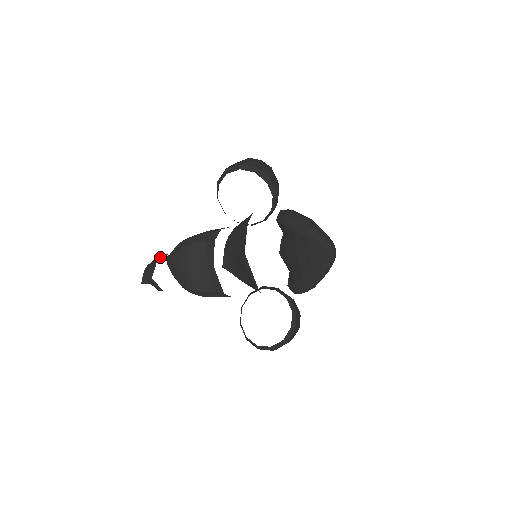
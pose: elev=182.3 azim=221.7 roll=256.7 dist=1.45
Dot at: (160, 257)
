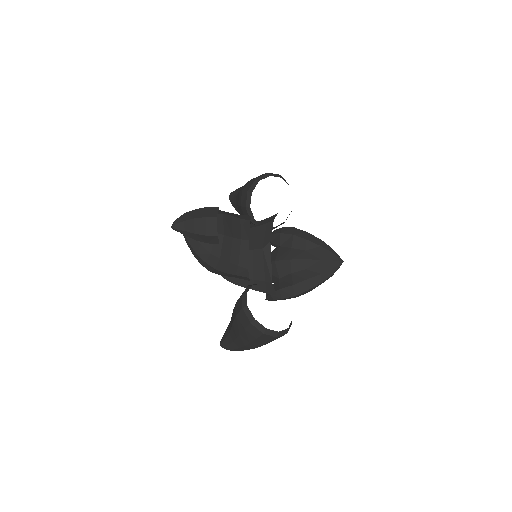
Dot at: occluded
